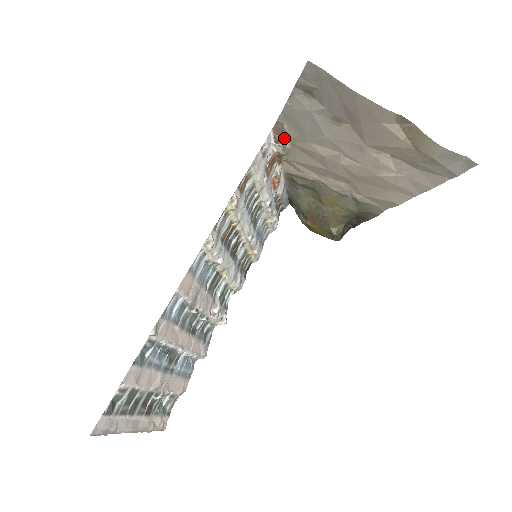
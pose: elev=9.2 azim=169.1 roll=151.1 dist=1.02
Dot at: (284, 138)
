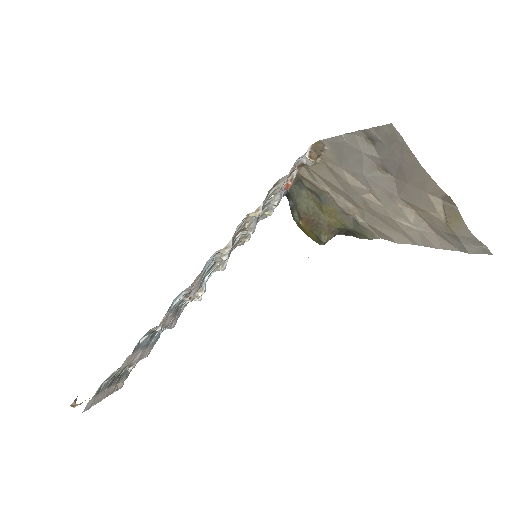
Dot at: (318, 155)
